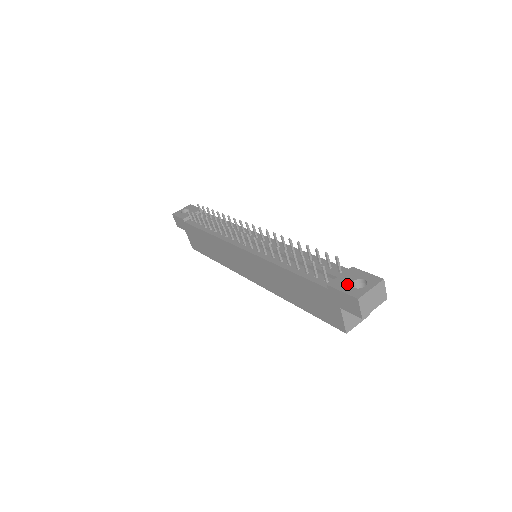
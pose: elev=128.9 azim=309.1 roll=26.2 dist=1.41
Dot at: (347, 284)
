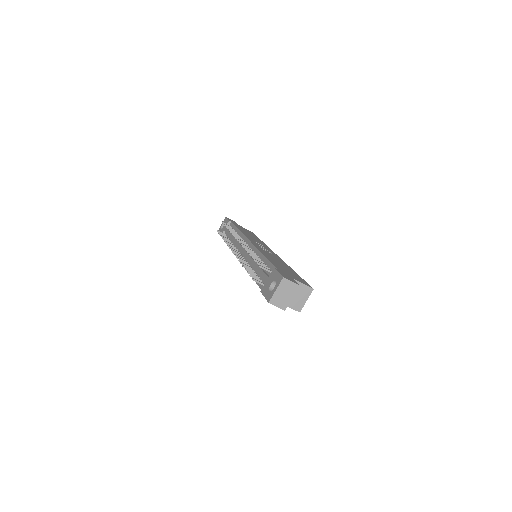
Dot at: (267, 288)
